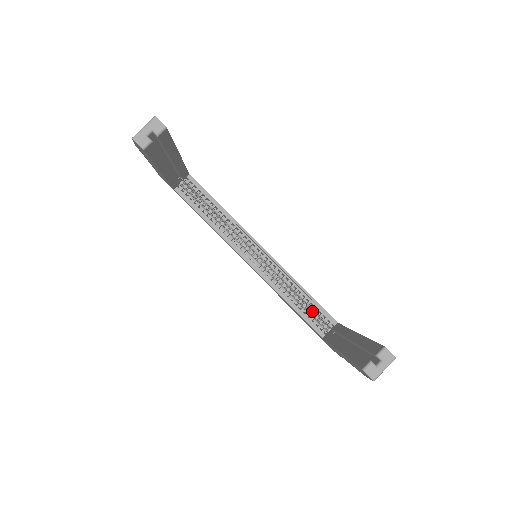
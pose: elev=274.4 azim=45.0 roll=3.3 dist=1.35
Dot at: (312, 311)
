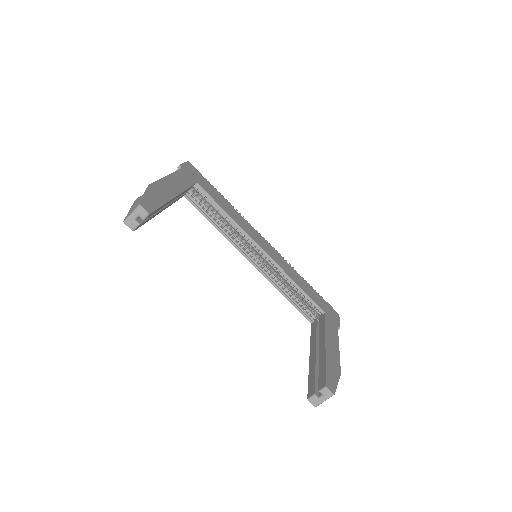
Dot at: (305, 300)
